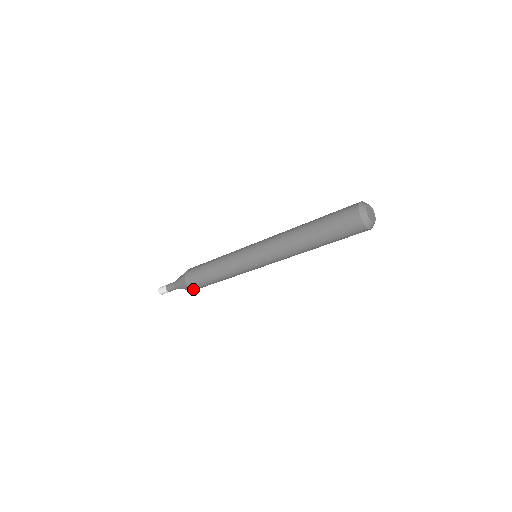
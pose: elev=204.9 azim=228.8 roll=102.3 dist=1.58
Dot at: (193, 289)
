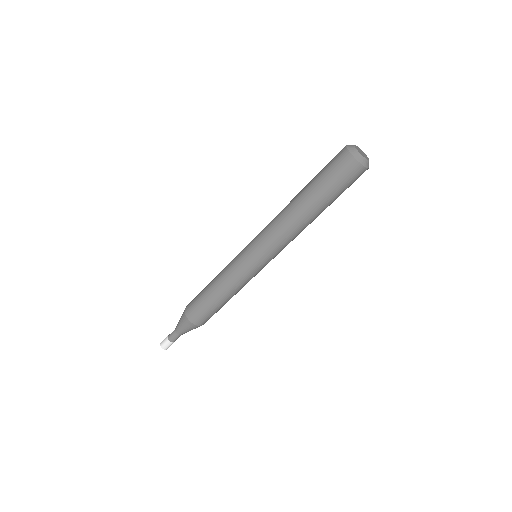
Dot at: (198, 325)
